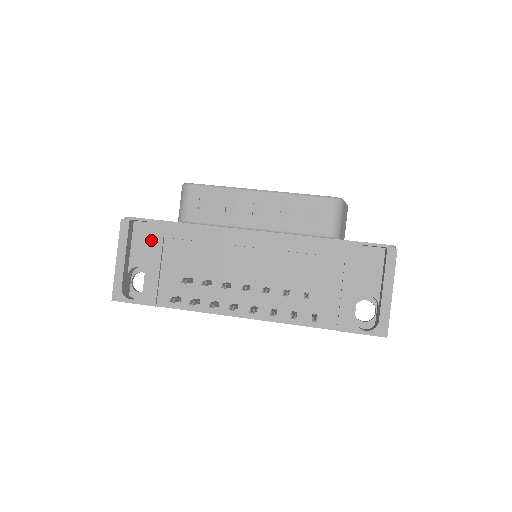
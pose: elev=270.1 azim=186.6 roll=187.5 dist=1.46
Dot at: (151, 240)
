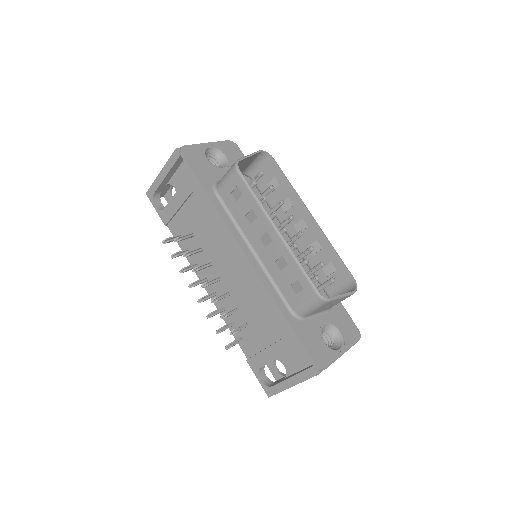
Dot at: (185, 184)
